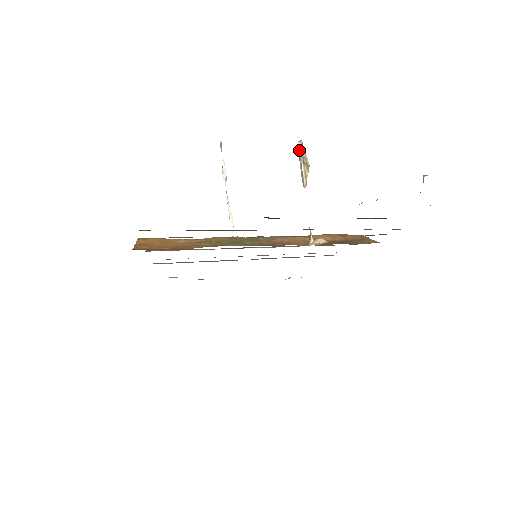
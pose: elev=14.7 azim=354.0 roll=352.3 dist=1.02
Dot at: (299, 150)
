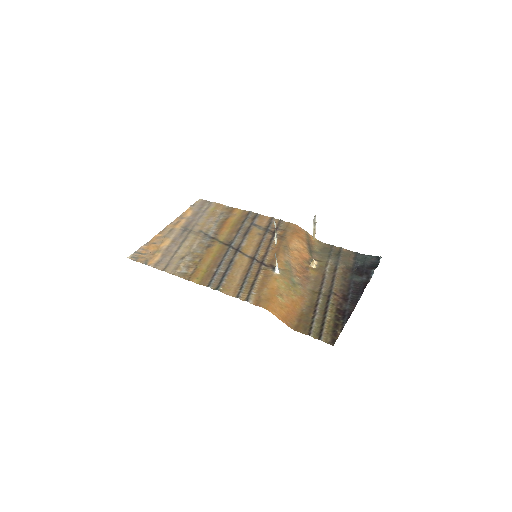
Dot at: (315, 222)
